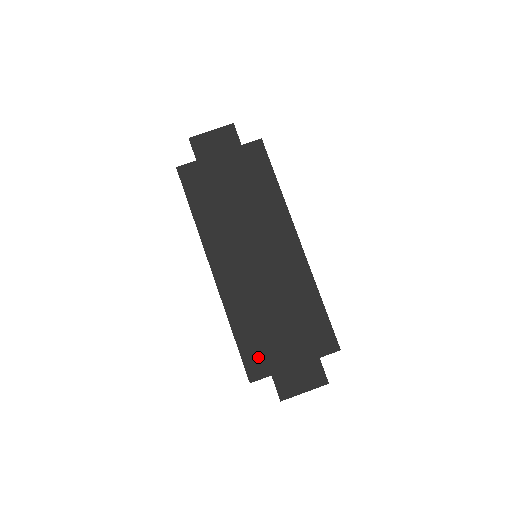
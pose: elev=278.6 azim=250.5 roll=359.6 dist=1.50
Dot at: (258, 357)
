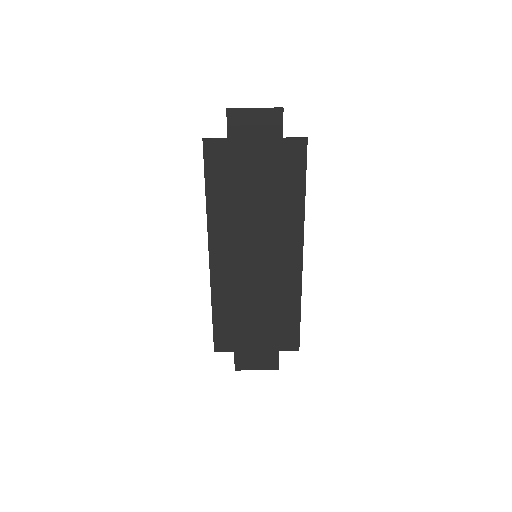
Dot at: (228, 336)
